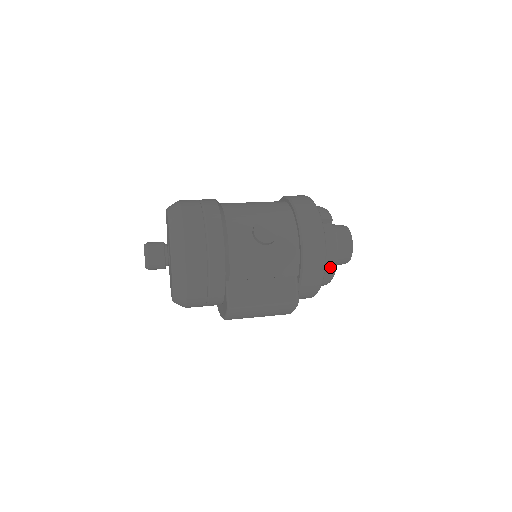
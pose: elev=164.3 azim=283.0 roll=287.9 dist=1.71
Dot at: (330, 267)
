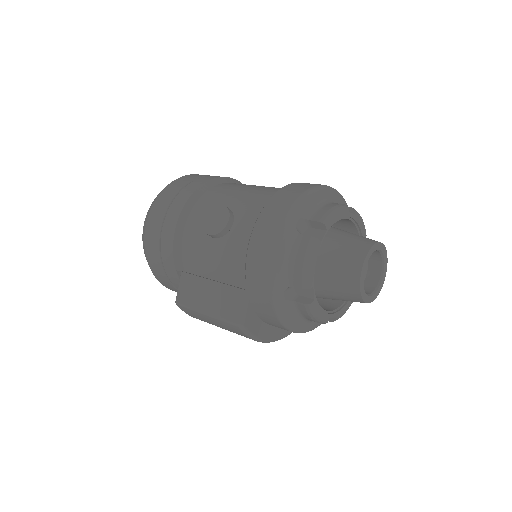
Dot at: (308, 295)
